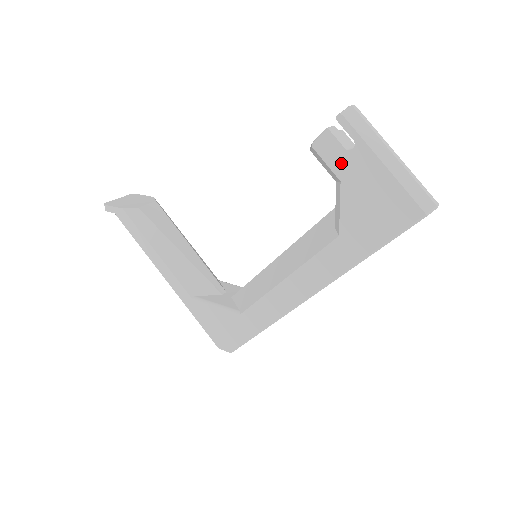
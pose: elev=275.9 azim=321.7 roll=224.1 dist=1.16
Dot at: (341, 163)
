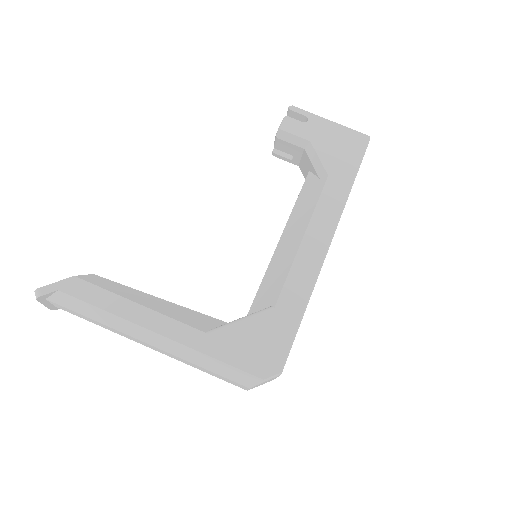
Dot at: (305, 131)
